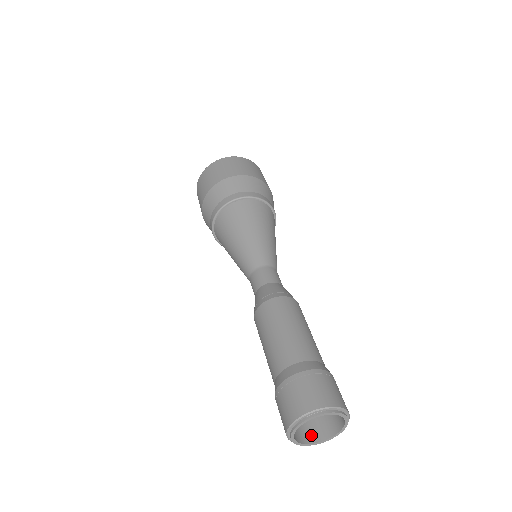
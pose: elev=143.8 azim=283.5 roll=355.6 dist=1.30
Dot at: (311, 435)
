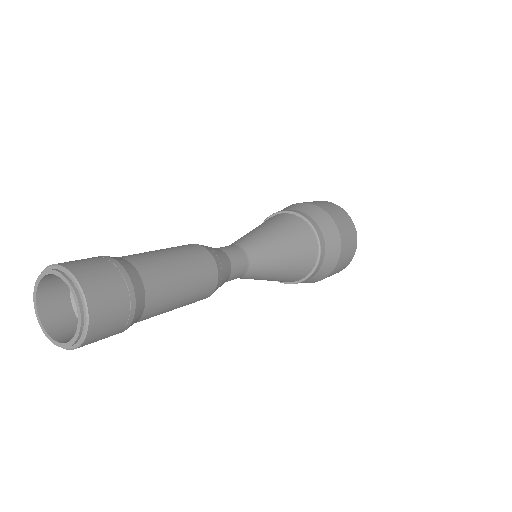
Dot at: (62, 333)
